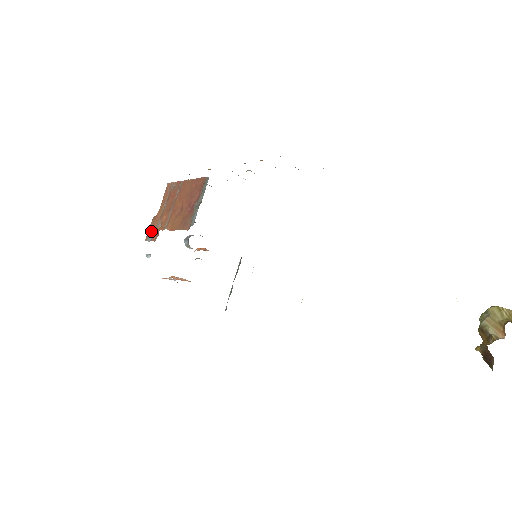
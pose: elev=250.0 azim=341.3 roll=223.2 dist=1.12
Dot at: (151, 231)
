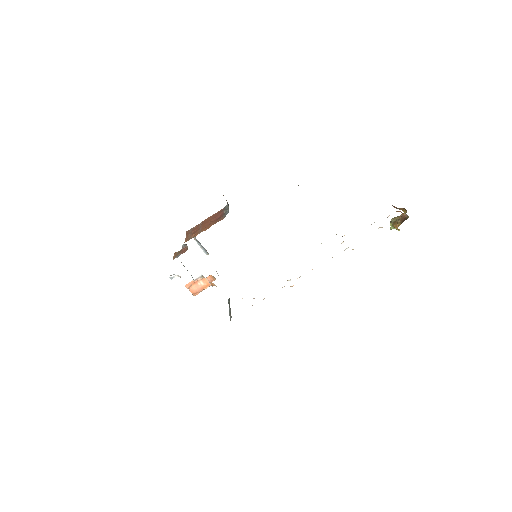
Dot at: (177, 255)
